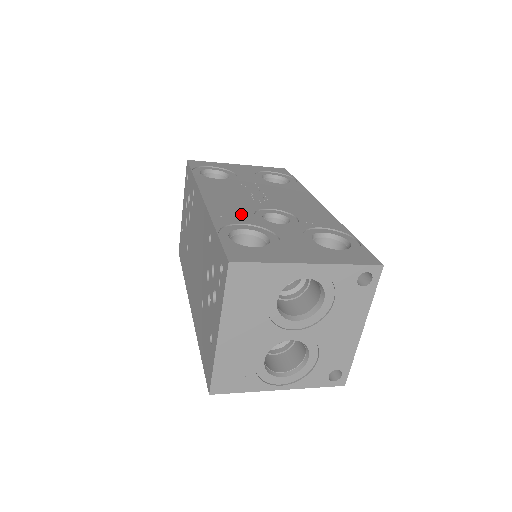
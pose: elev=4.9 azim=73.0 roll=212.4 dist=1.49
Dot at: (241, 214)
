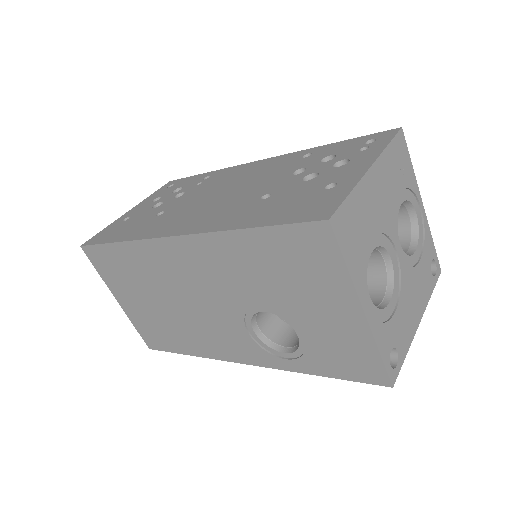
Dot at: occluded
